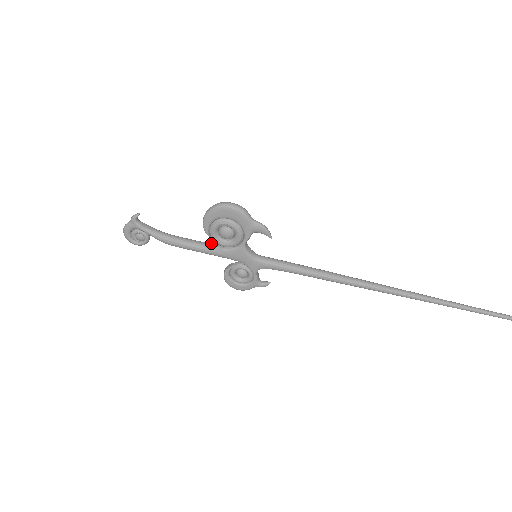
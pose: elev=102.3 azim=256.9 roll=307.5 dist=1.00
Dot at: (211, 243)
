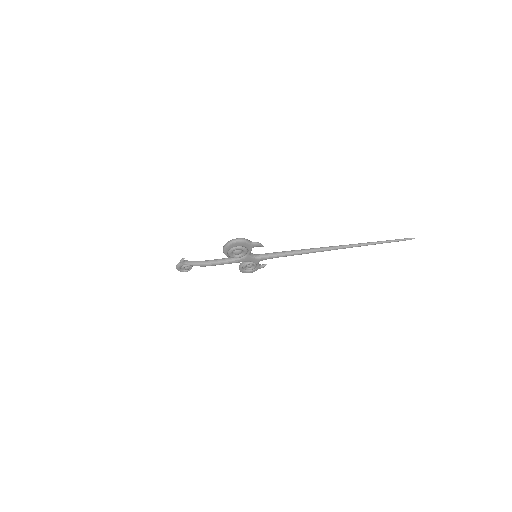
Dot at: (228, 257)
